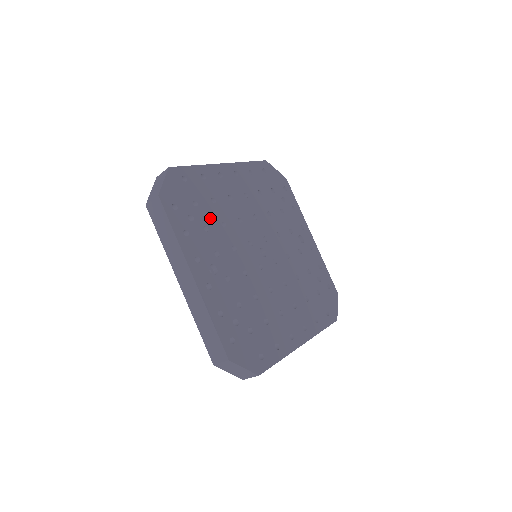
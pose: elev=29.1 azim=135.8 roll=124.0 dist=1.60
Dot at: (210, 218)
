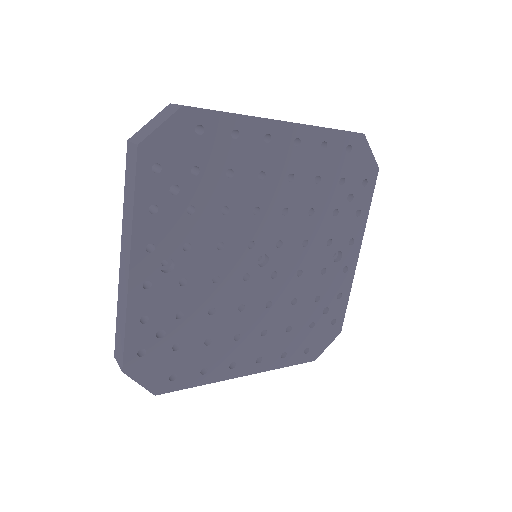
Dot at: (208, 197)
